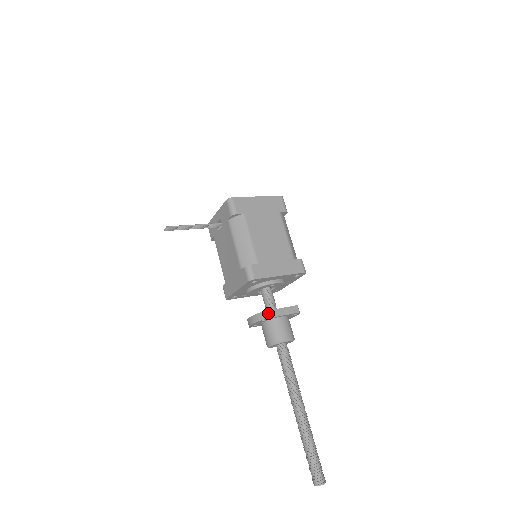
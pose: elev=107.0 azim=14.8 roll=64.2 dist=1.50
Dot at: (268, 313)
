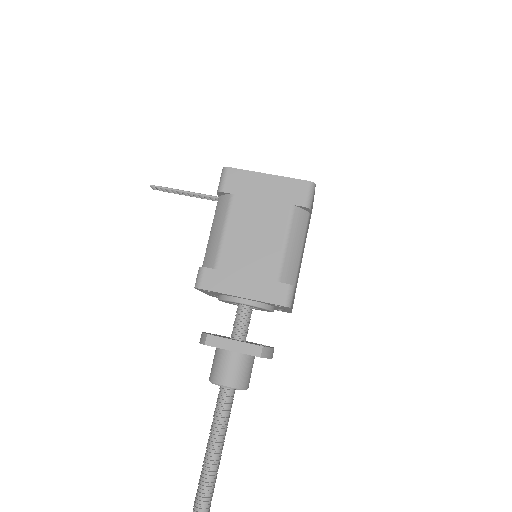
Dot at: (212, 339)
